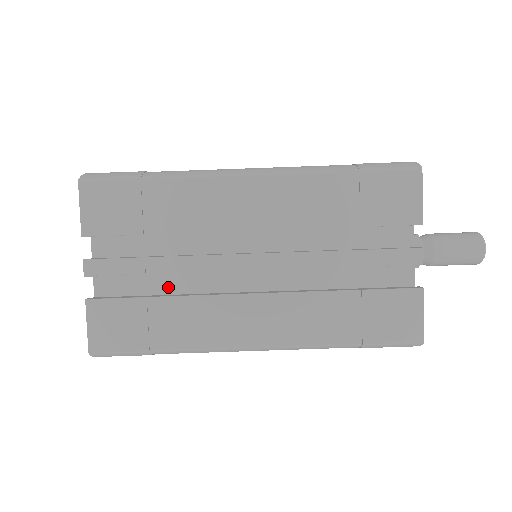
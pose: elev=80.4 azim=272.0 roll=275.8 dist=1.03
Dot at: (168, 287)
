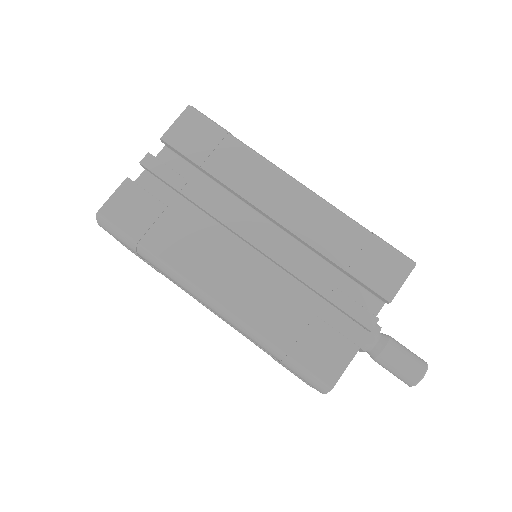
Dot at: (185, 216)
